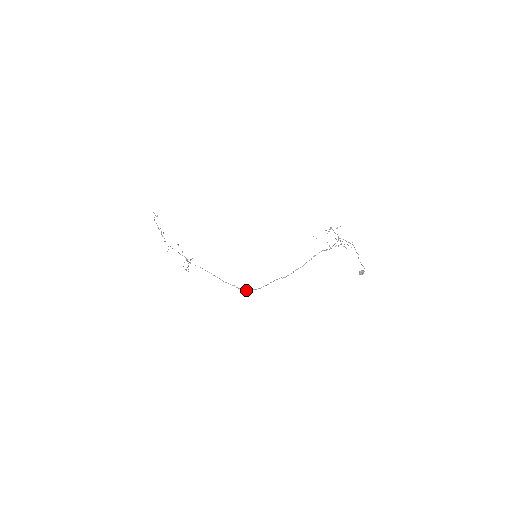
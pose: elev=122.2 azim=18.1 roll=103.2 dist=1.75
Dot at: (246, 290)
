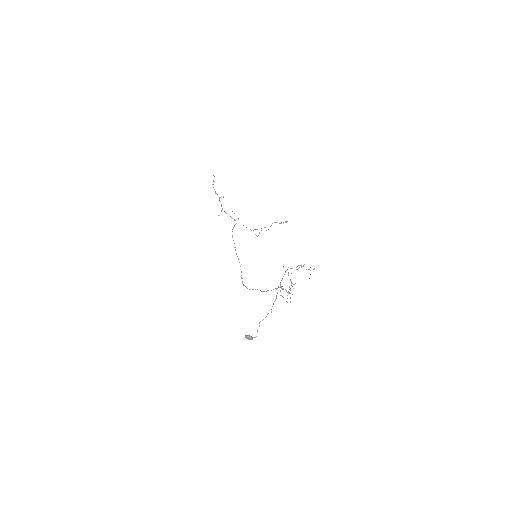
Dot at: (242, 283)
